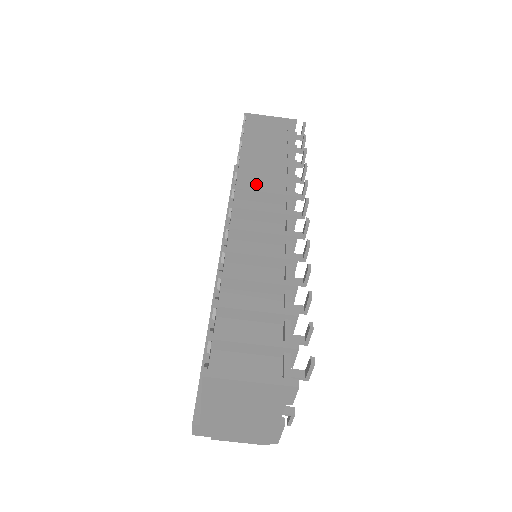
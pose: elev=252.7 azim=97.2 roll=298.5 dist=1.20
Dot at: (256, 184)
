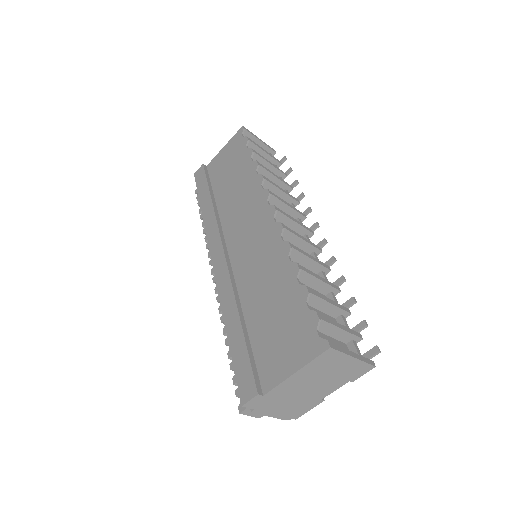
Dot at: occluded
